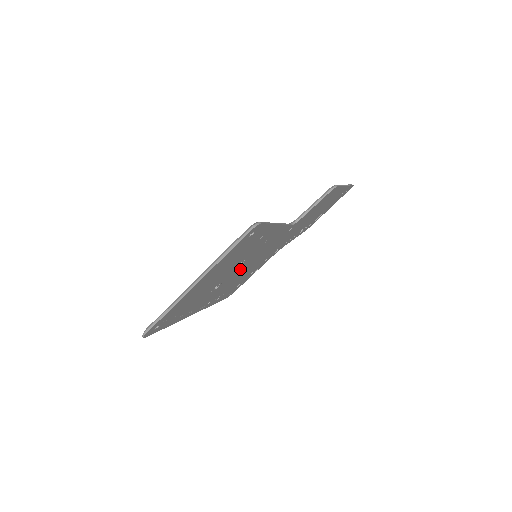
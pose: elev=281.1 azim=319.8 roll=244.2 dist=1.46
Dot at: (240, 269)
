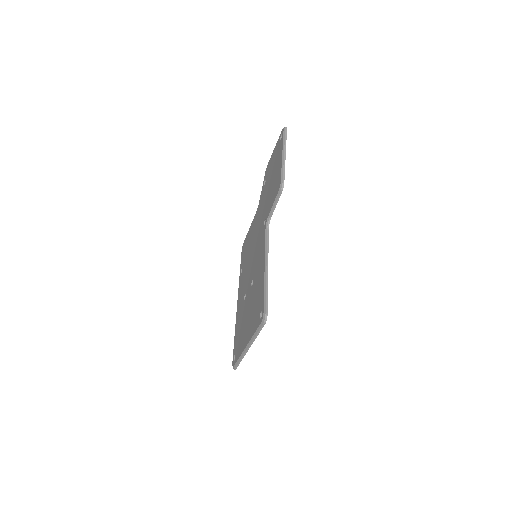
Dot at: occluded
